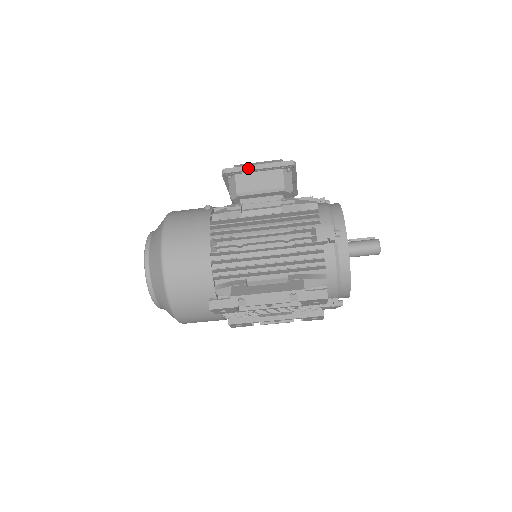
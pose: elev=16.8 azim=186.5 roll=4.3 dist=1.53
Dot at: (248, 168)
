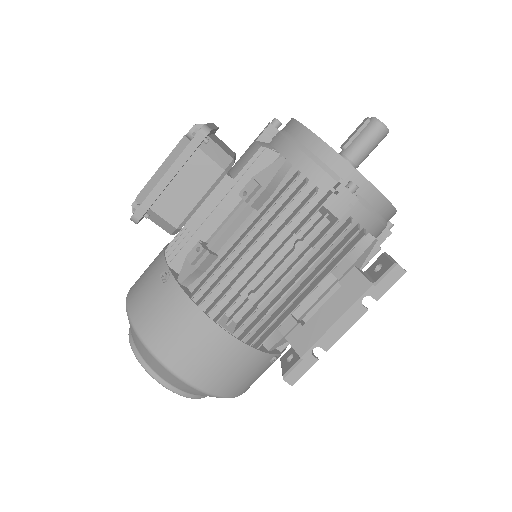
Dot at: (158, 190)
